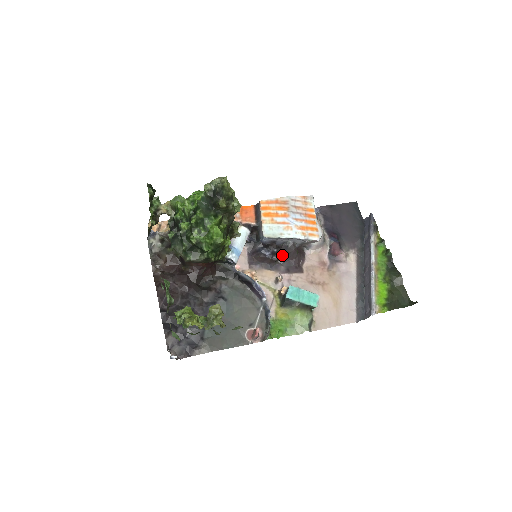
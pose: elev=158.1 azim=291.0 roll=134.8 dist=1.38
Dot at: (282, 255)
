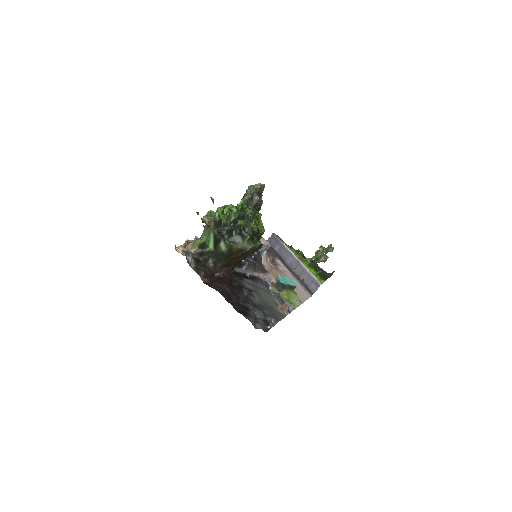
Dot at: (256, 261)
